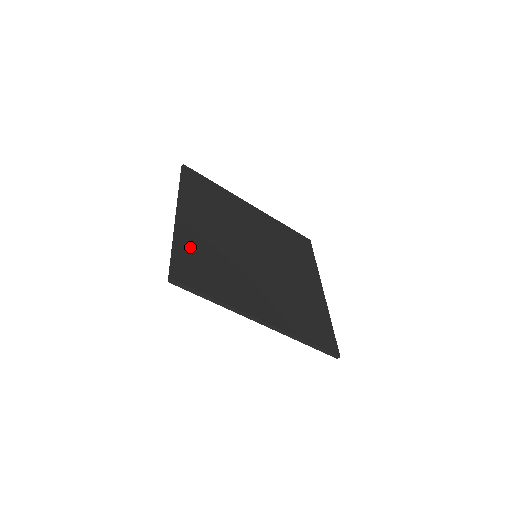
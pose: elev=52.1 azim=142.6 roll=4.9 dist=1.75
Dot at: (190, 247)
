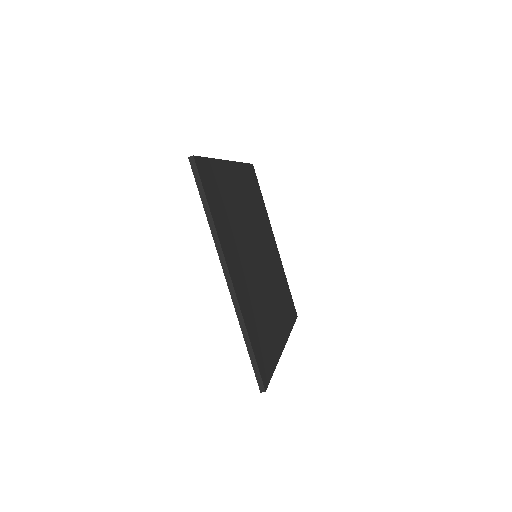
Dot at: (251, 323)
